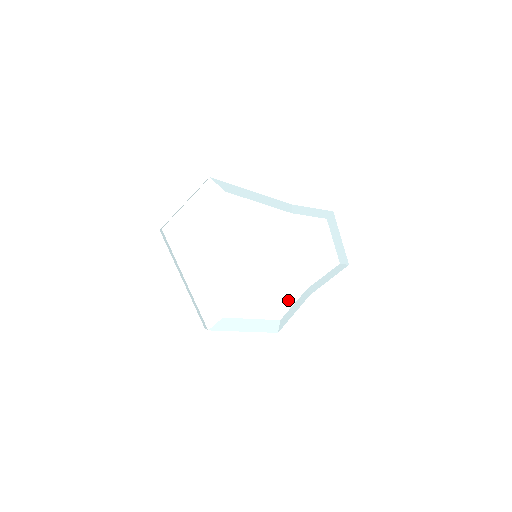
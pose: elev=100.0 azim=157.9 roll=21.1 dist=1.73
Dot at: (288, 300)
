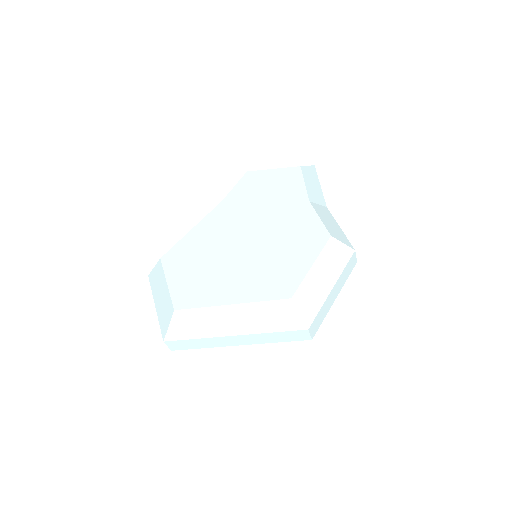
Dot at: (311, 223)
